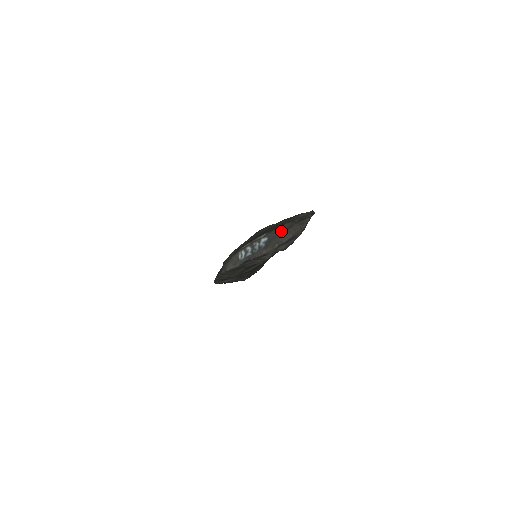
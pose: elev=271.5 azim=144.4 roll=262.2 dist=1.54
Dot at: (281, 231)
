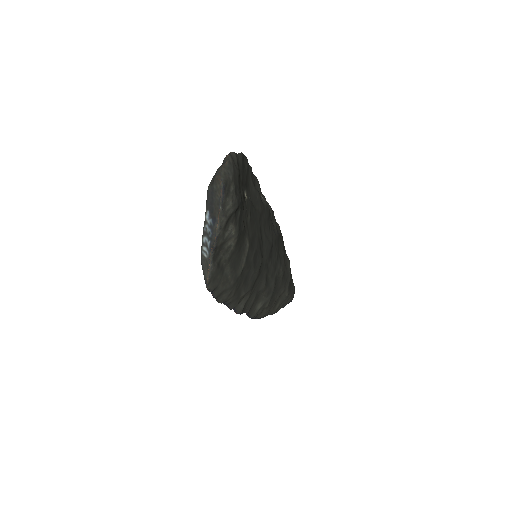
Dot at: (211, 190)
